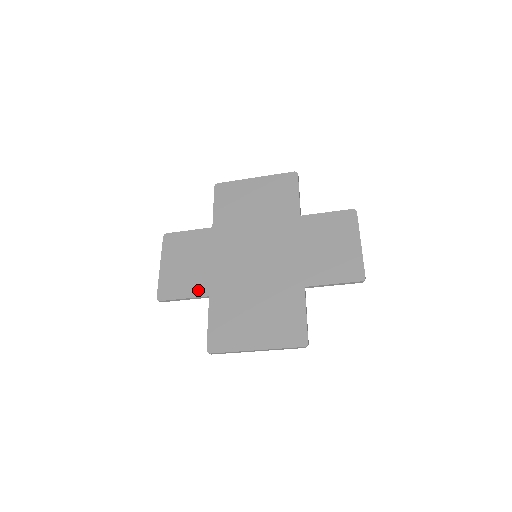
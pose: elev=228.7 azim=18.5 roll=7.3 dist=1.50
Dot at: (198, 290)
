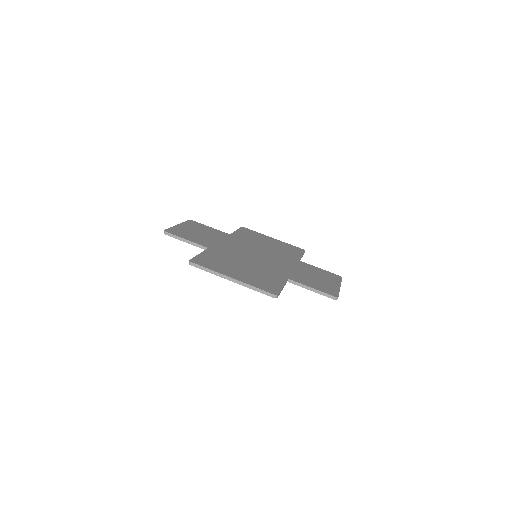
Dot at: (201, 243)
